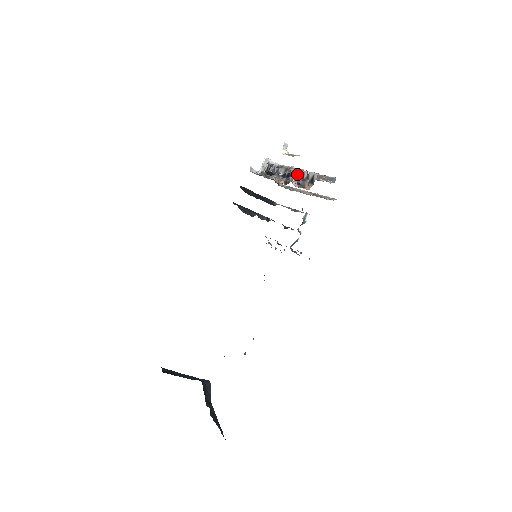
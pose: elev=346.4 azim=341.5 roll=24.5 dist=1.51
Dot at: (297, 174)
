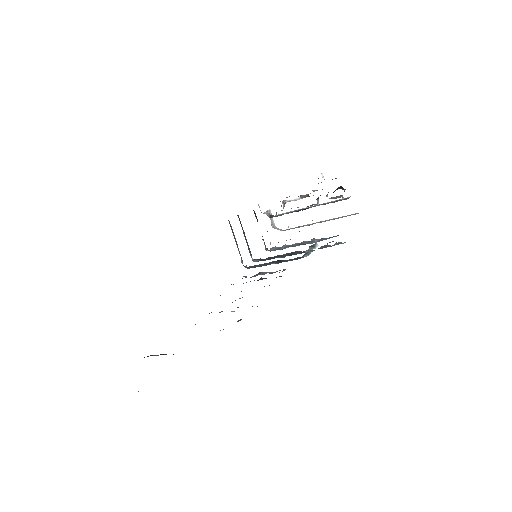
Dot at: occluded
